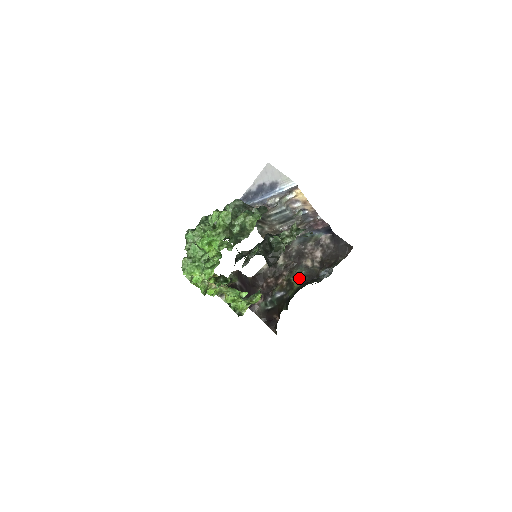
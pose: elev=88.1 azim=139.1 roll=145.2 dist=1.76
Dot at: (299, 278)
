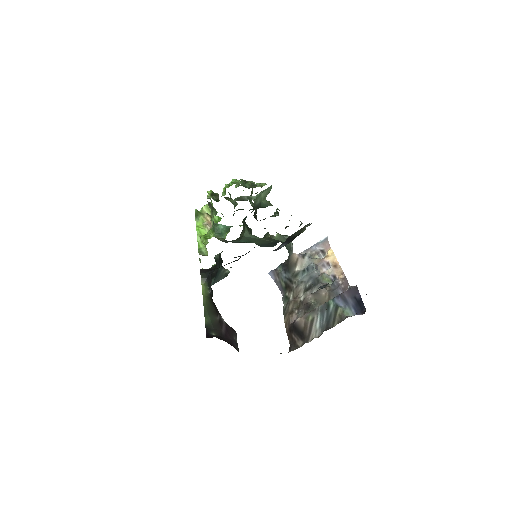
Dot at: occluded
